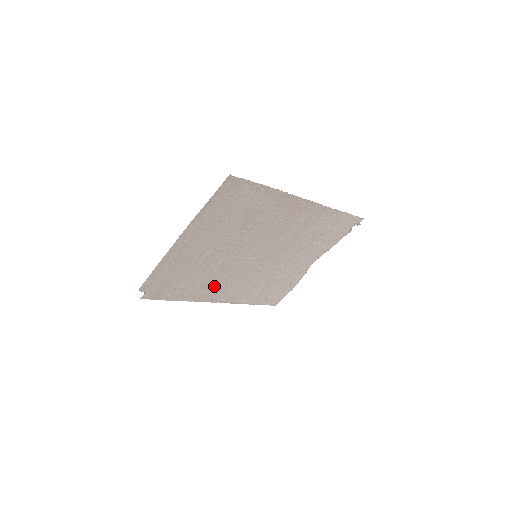
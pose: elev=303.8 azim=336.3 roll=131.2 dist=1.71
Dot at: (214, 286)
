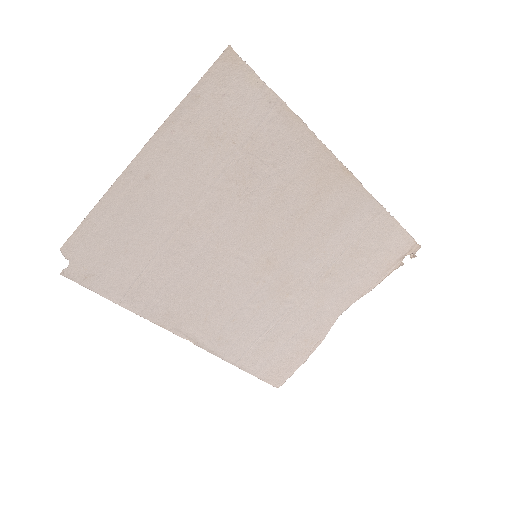
Dot at: (185, 298)
